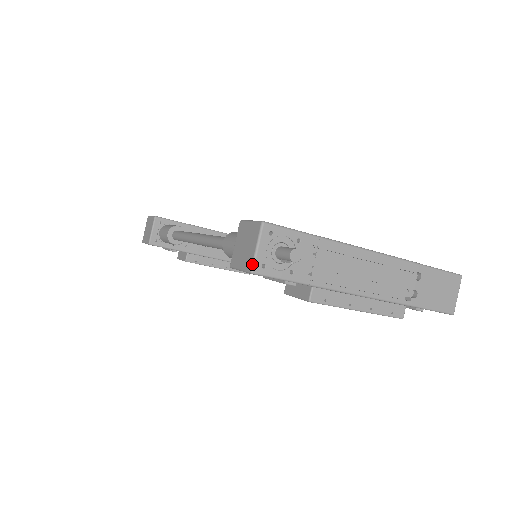
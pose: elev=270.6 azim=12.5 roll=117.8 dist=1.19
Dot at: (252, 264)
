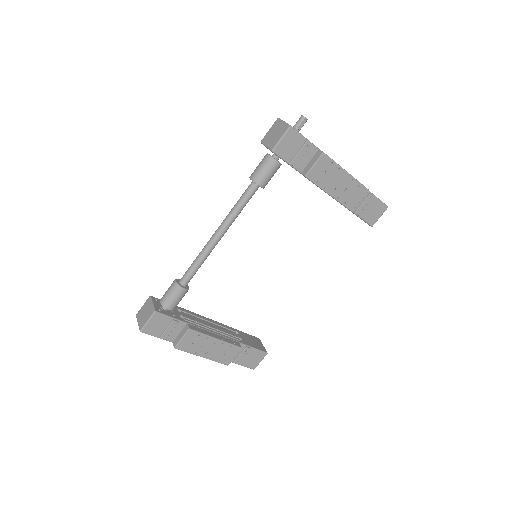
Dot at: (288, 124)
